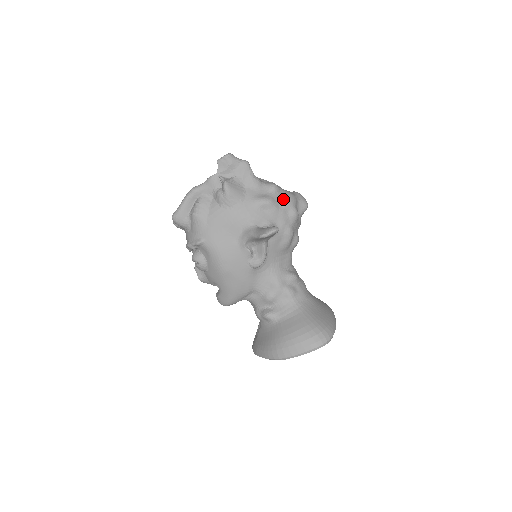
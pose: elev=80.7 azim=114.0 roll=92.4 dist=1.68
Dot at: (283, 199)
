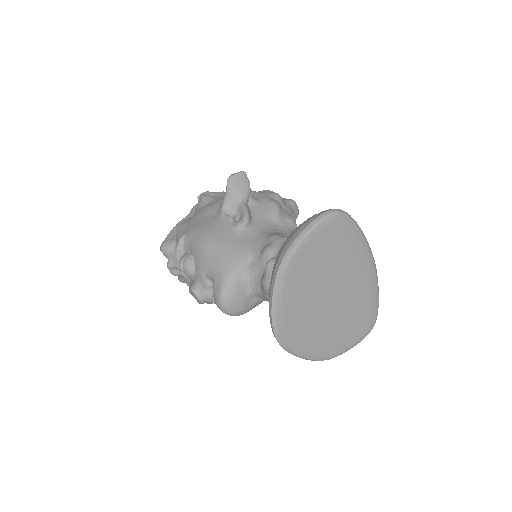
Dot at: occluded
